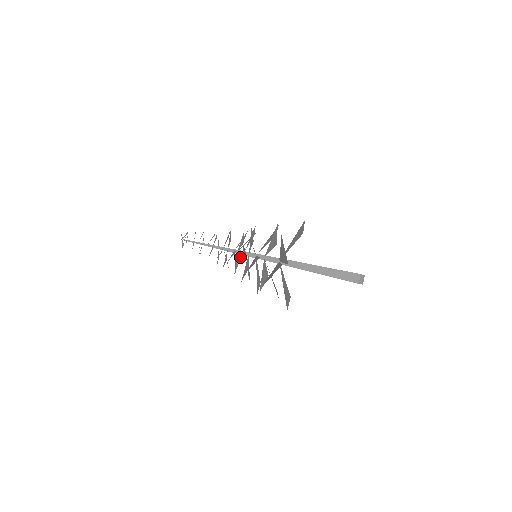
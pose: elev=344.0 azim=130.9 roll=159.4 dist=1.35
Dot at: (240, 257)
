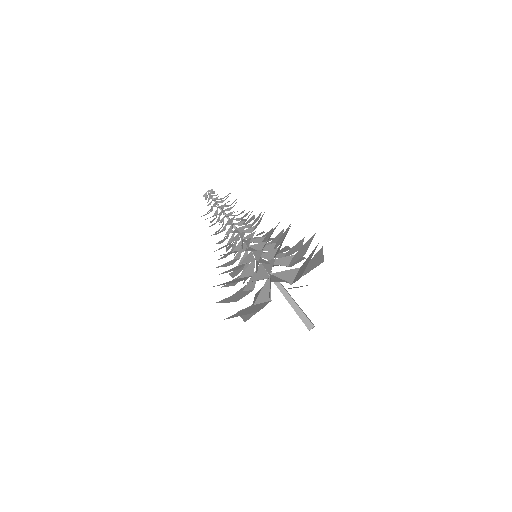
Dot at: occluded
